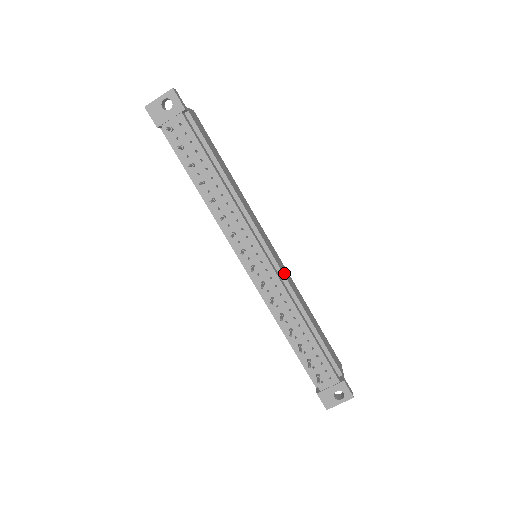
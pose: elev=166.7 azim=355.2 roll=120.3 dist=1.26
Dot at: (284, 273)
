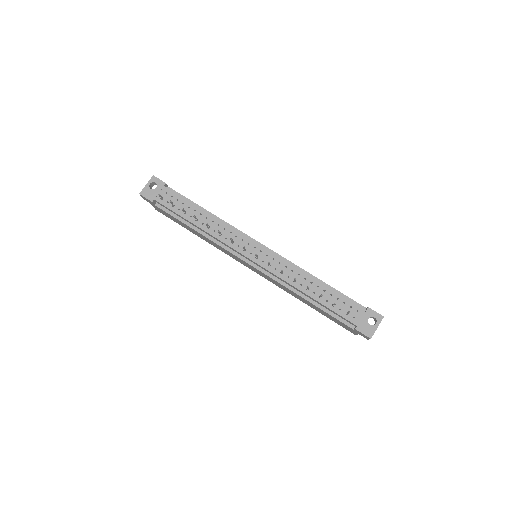
Dot at: (281, 257)
